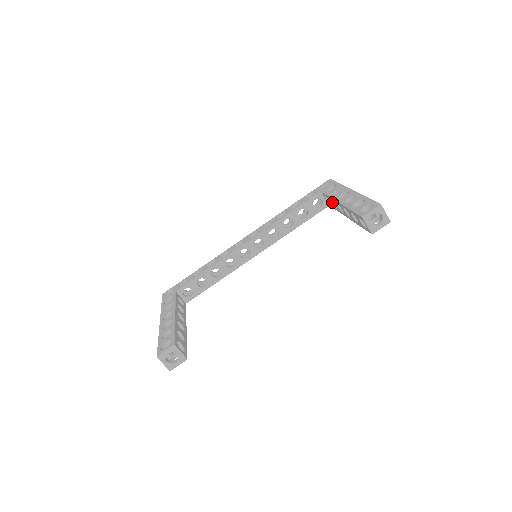
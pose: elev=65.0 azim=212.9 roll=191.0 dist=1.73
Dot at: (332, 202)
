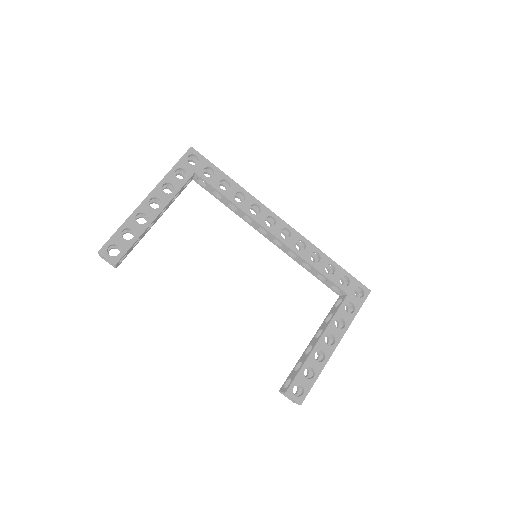
Dot at: occluded
